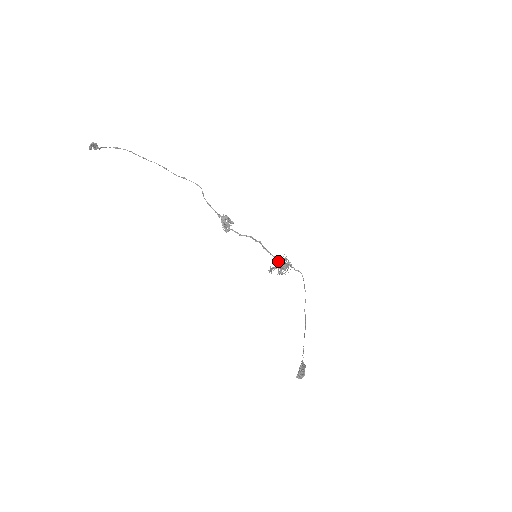
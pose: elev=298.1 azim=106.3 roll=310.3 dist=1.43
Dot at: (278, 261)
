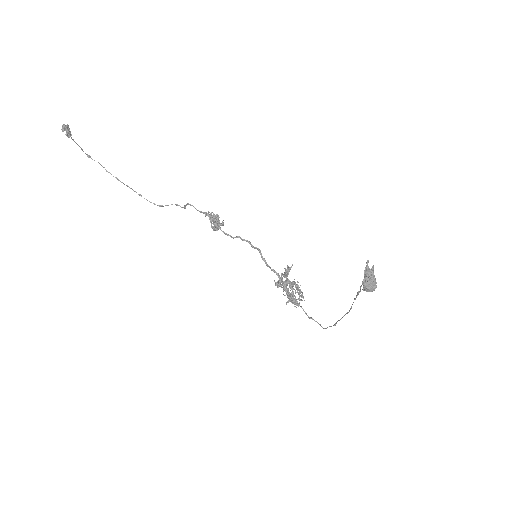
Dot at: (285, 274)
